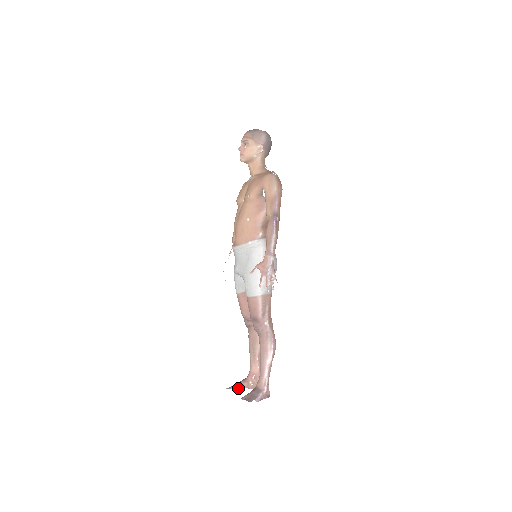
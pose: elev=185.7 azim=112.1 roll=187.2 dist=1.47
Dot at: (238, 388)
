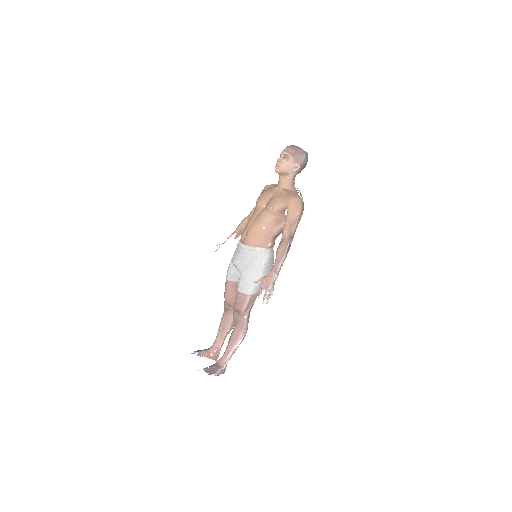
Dot at: (199, 355)
